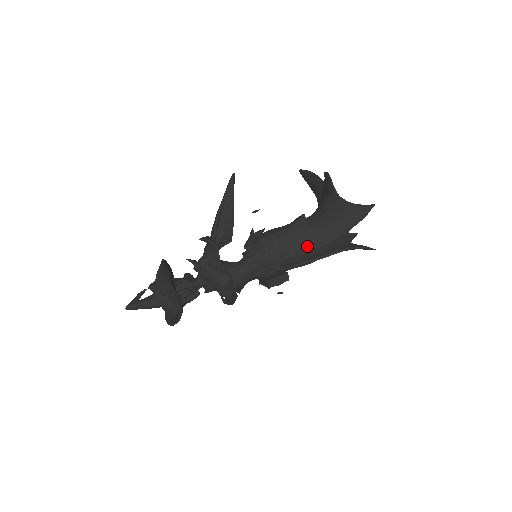
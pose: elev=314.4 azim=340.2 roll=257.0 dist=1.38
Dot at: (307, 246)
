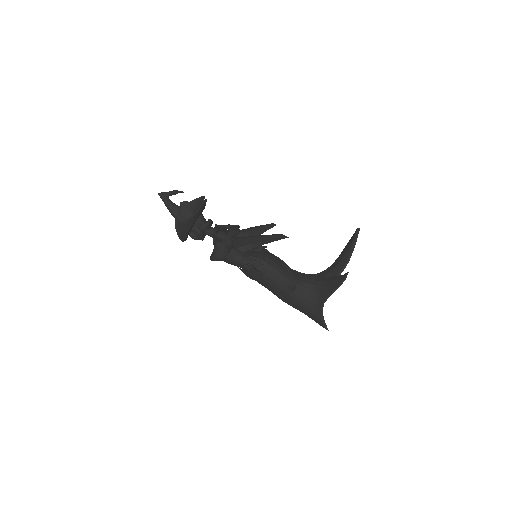
Dot at: (278, 295)
